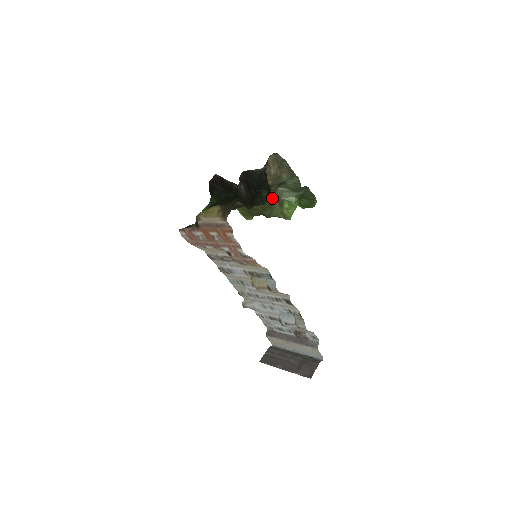
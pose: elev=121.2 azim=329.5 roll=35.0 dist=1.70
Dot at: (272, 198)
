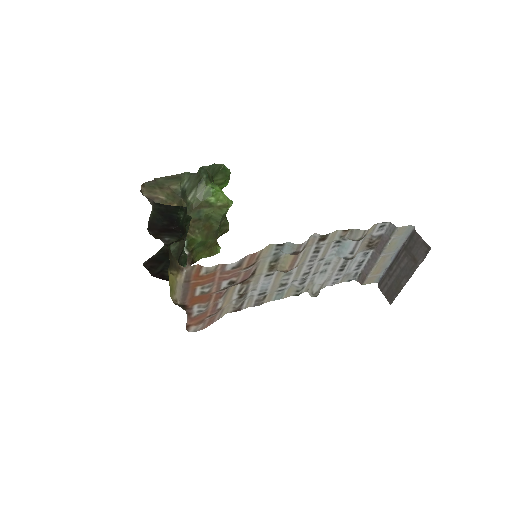
Dot at: (197, 212)
